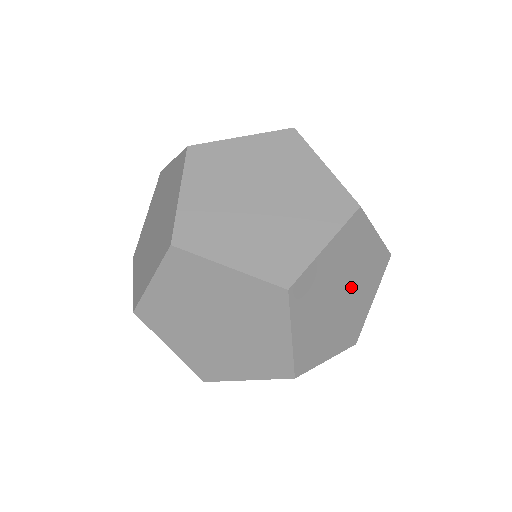
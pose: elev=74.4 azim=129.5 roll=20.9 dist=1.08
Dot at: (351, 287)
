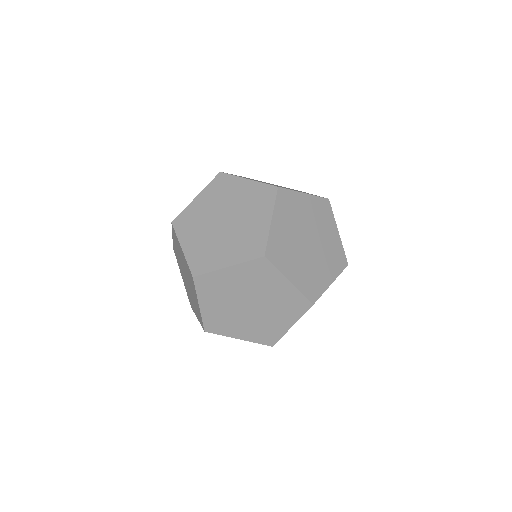
Dot at: (312, 233)
